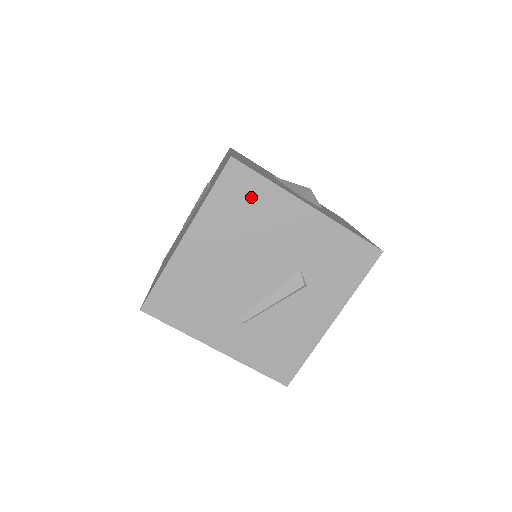
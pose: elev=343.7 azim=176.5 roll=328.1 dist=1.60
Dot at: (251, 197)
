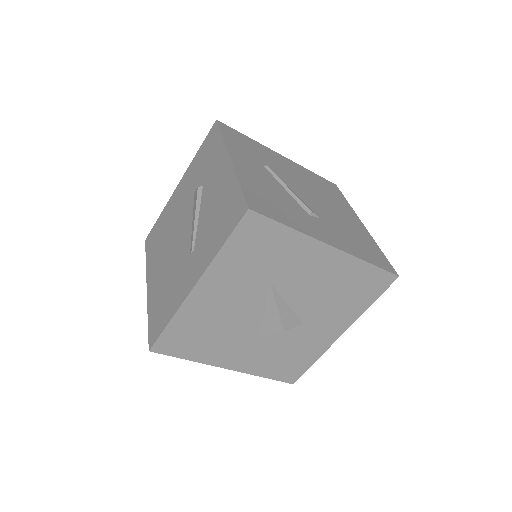
Dot at: (159, 230)
